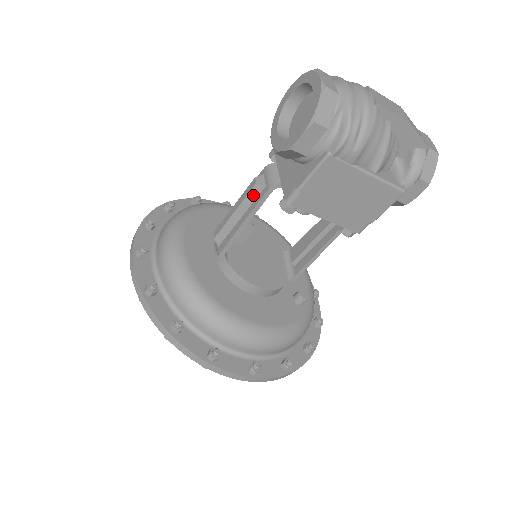
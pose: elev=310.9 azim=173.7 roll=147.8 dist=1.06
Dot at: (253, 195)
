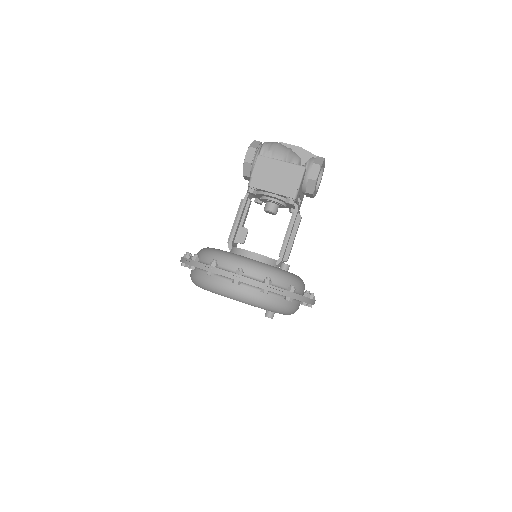
Dot at: occluded
